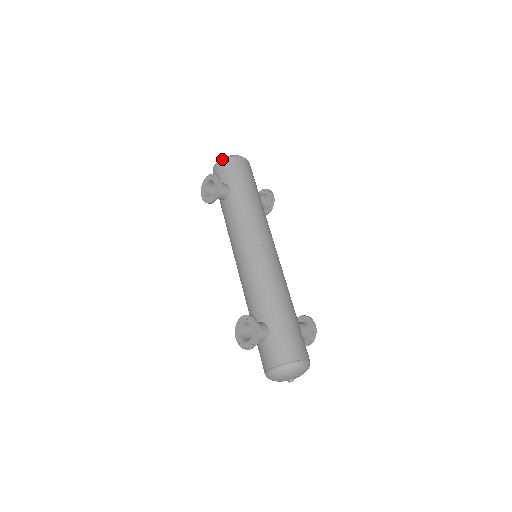
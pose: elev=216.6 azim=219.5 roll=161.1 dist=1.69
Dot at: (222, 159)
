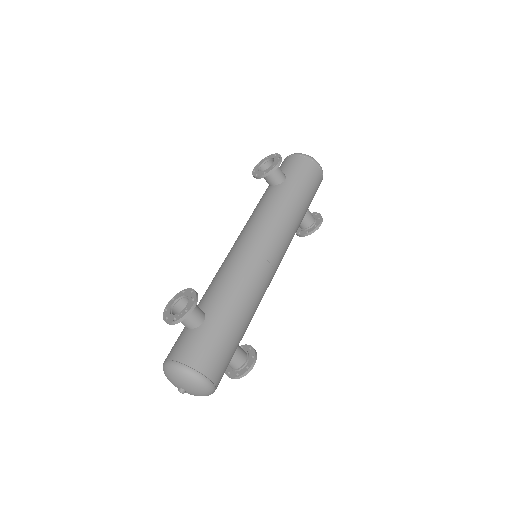
Dot at: (300, 153)
